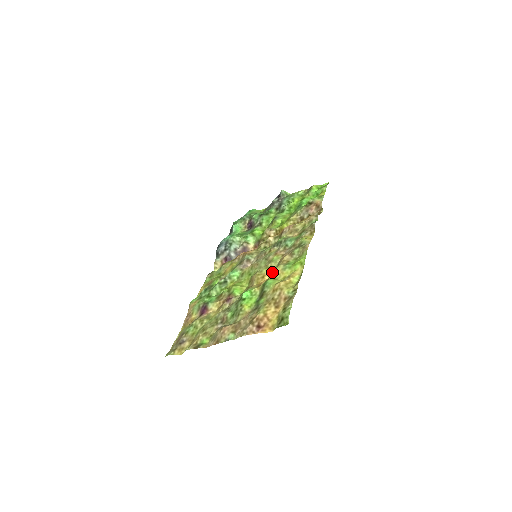
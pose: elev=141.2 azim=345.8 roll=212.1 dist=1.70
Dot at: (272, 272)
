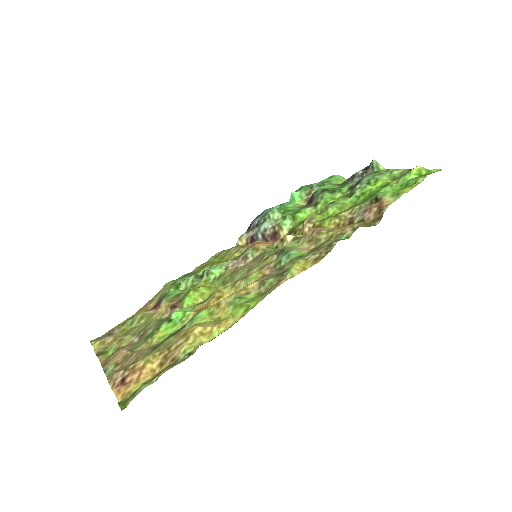
Dot at: occluded
